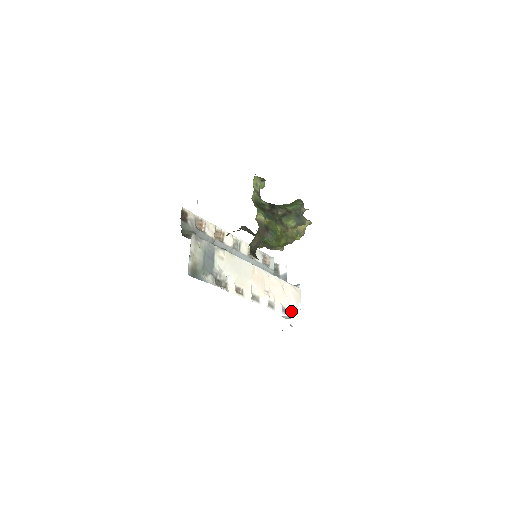
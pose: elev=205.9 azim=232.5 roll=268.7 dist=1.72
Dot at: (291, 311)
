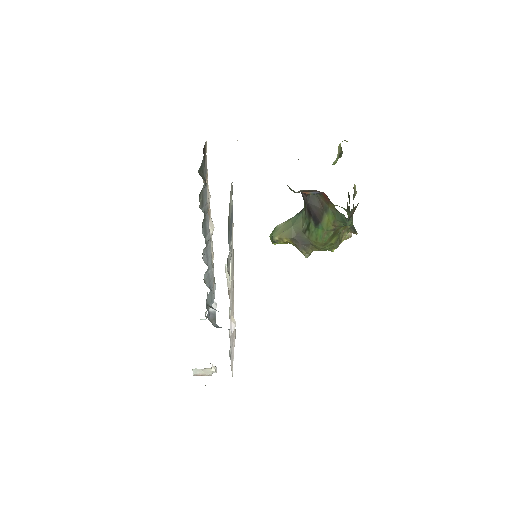
Dot at: (231, 358)
